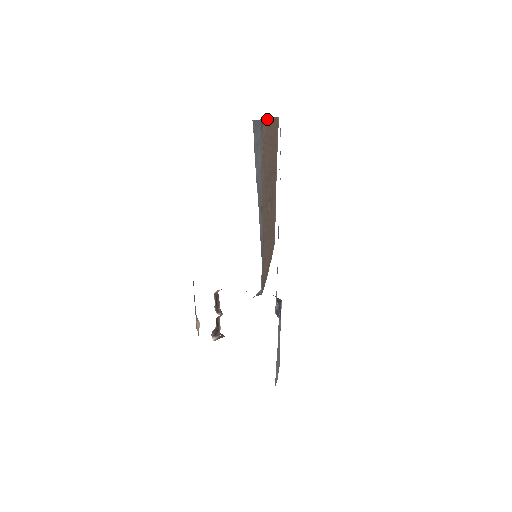
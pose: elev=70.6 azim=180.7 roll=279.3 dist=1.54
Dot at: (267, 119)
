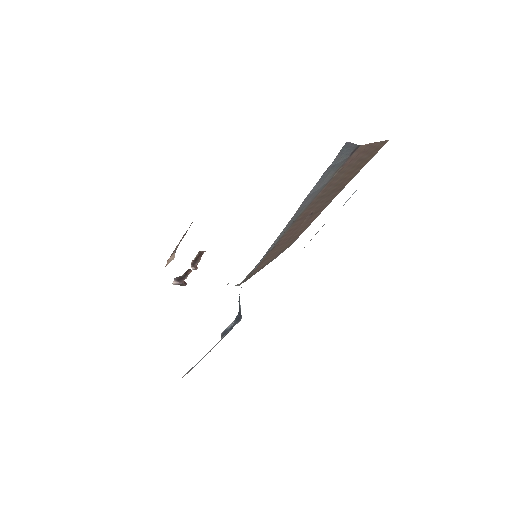
Dot at: (368, 144)
